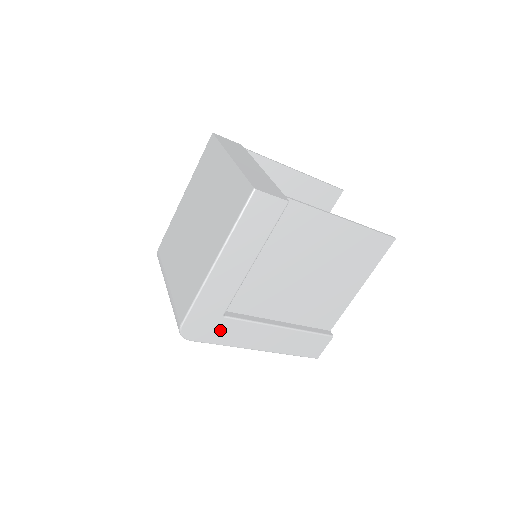
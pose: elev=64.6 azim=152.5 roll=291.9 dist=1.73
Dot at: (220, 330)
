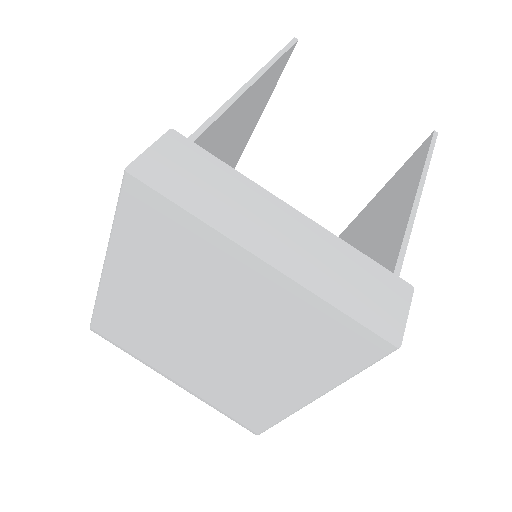
Dot at: occluded
